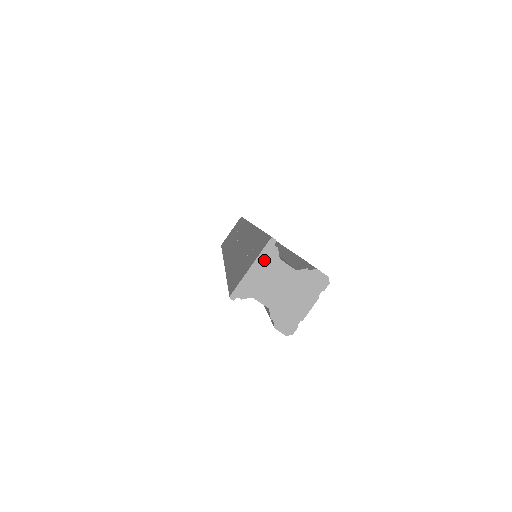
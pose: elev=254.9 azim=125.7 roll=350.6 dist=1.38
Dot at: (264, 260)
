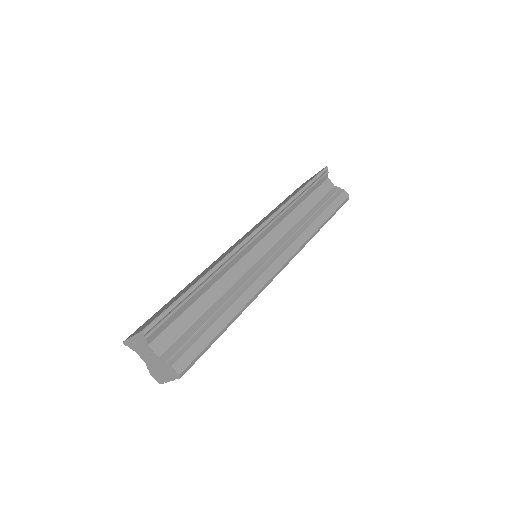
Dot at: (139, 339)
